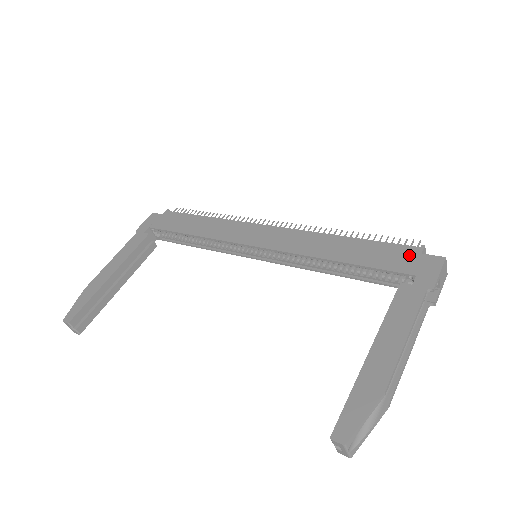
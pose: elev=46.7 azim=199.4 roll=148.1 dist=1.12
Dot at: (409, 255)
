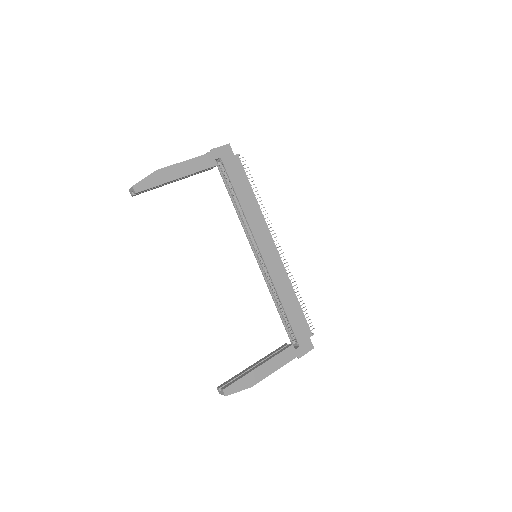
Dot at: (306, 334)
